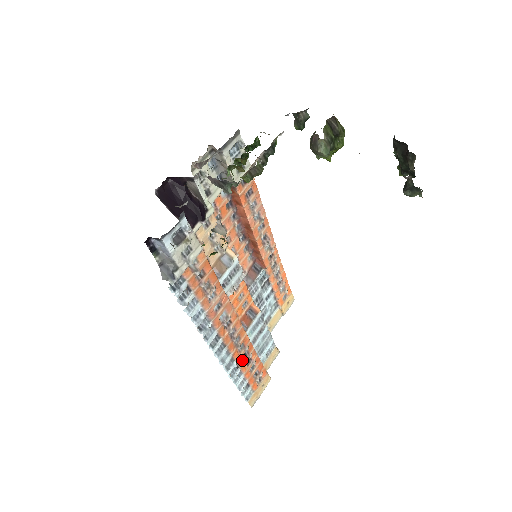
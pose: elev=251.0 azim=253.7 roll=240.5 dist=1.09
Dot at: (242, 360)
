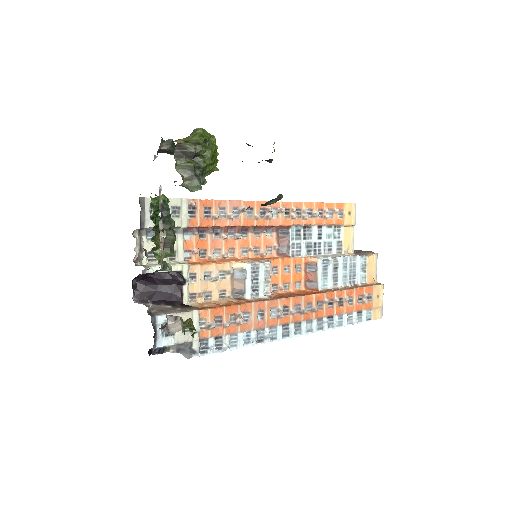
Dot at: (331, 310)
